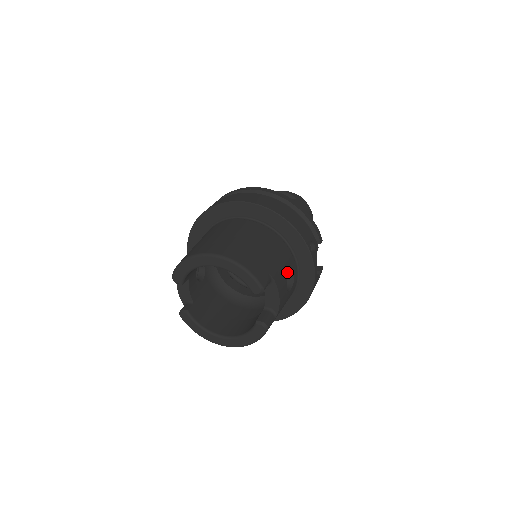
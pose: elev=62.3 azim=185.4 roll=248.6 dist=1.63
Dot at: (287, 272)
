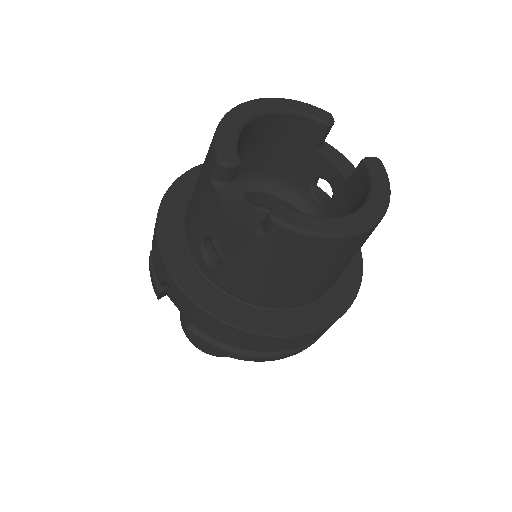
Dot at: occluded
